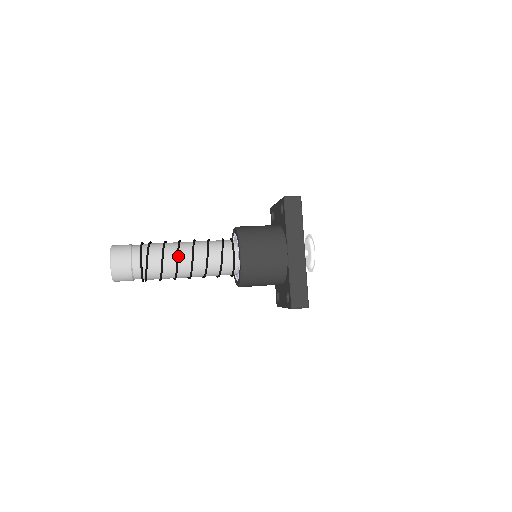
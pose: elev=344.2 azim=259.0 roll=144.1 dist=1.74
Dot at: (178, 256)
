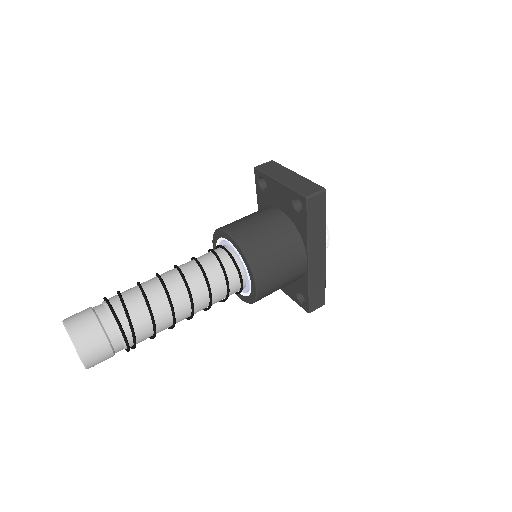
Dot at: (174, 314)
